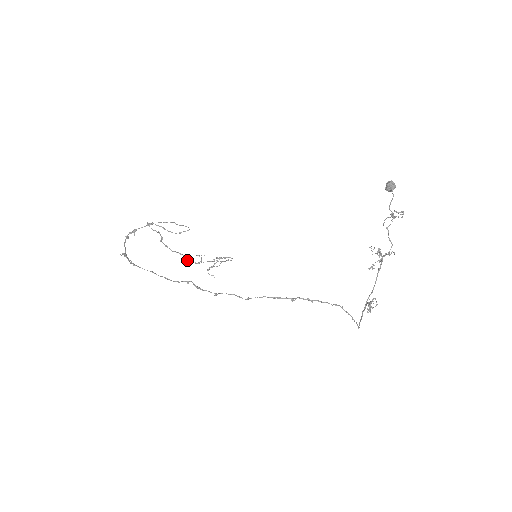
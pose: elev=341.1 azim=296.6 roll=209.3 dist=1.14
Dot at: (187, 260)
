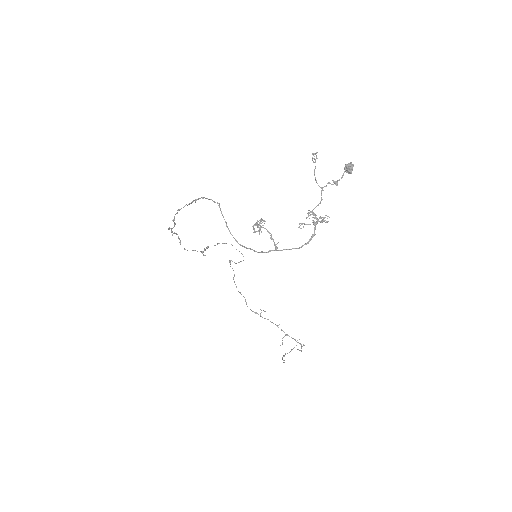
Dot at: occluded
